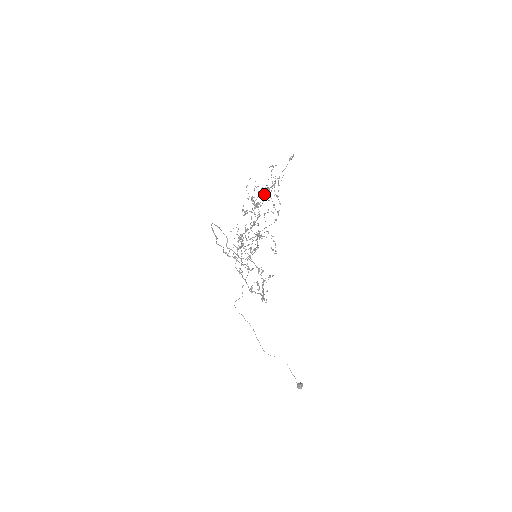
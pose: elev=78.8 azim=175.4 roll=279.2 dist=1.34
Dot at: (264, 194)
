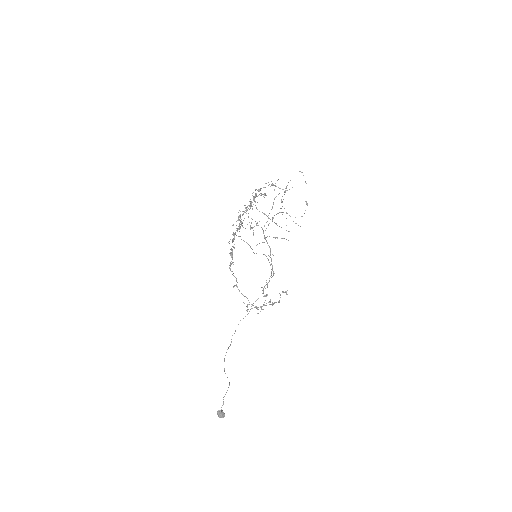
Dot at: occluded
